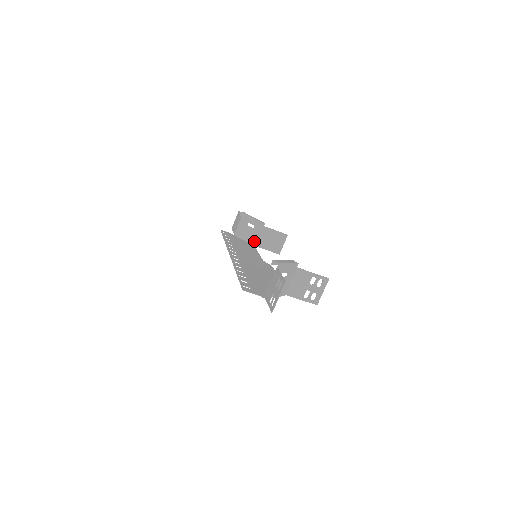
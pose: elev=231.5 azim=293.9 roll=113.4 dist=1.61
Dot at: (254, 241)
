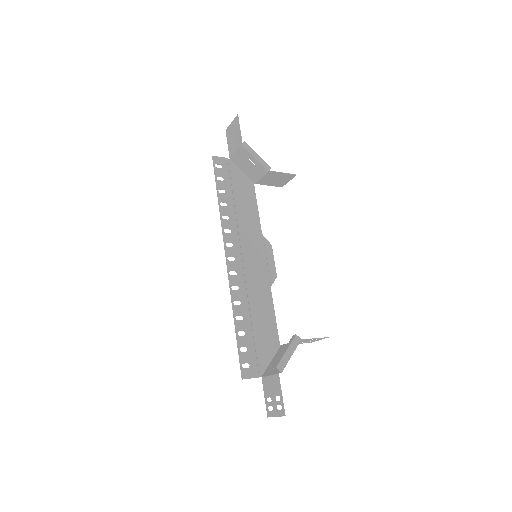
Dot at: (254, 178)
